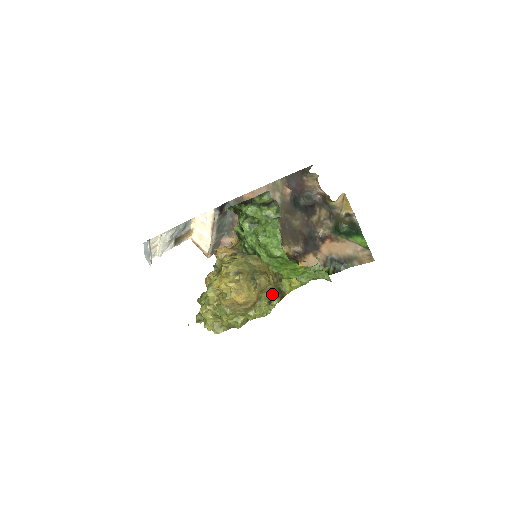
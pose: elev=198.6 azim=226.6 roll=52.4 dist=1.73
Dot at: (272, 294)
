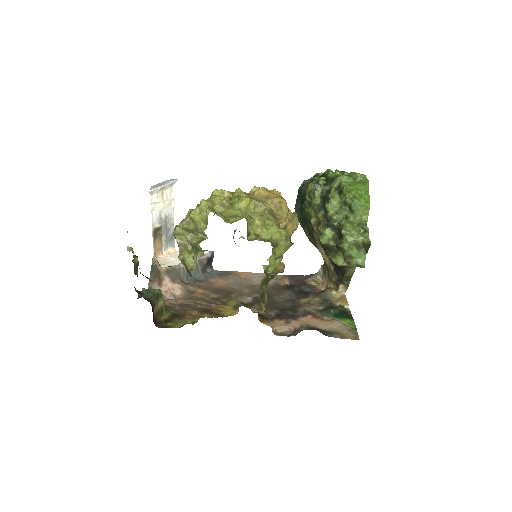
Dot at: occluded
